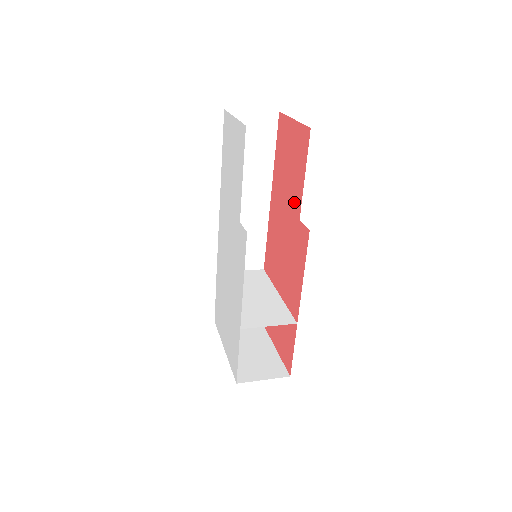
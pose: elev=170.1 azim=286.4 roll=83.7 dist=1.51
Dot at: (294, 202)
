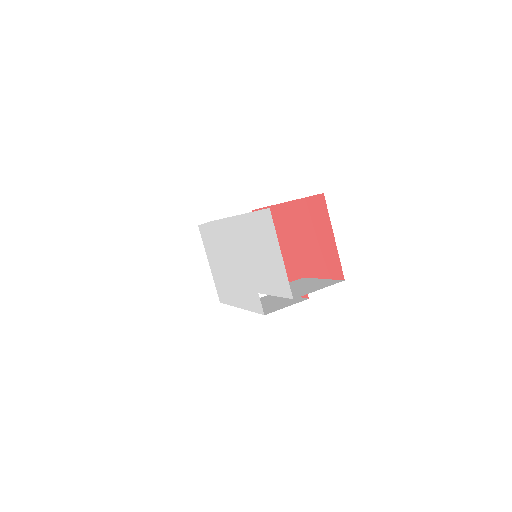
Dot at: (304, 263)
